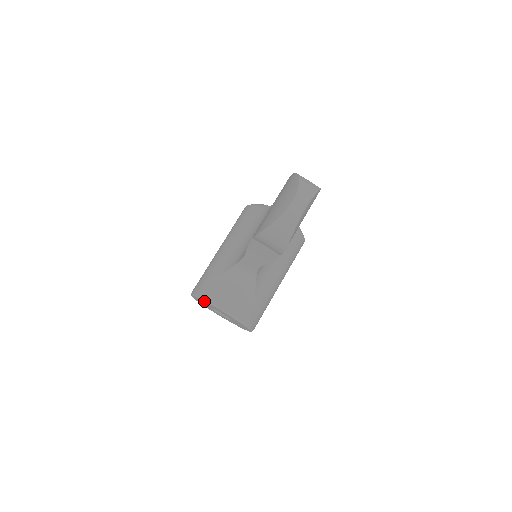
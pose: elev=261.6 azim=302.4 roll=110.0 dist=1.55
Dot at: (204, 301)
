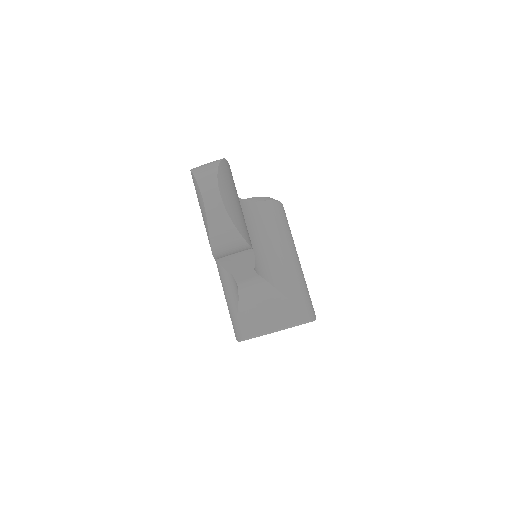
Dot at: (248, 339)
